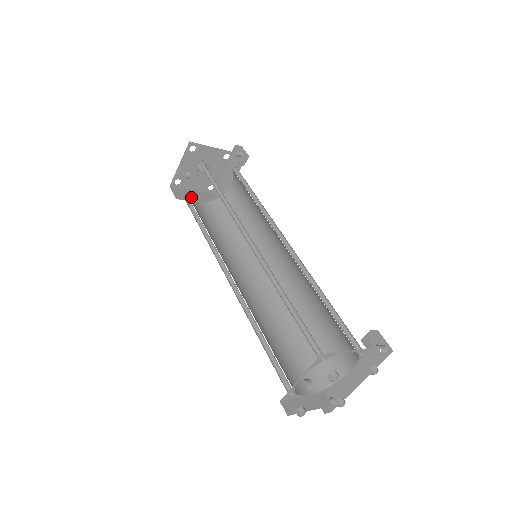
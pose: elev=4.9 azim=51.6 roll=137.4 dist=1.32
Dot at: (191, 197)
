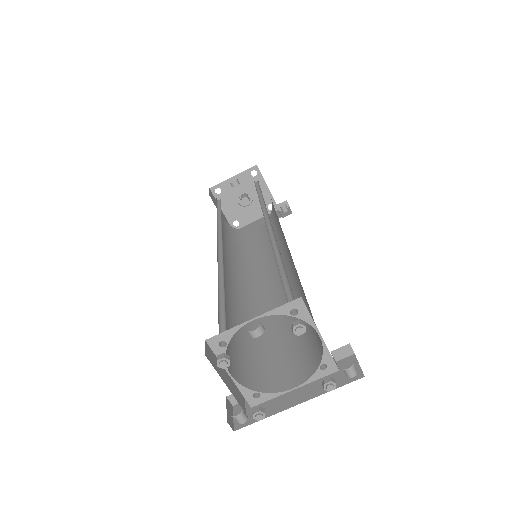
Dot at: occluded
